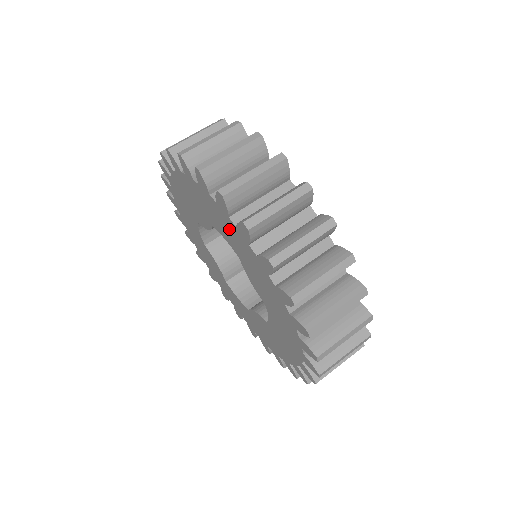
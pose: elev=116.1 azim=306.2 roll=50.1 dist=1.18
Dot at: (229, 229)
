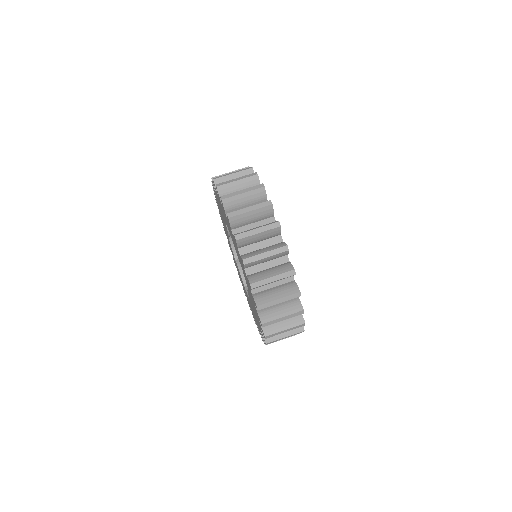
Dot at: (251, 296)
